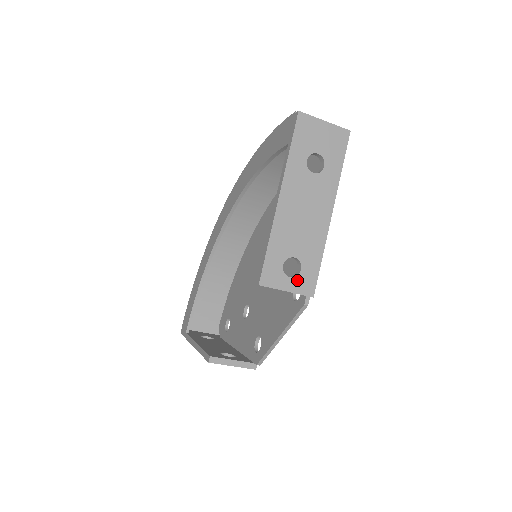
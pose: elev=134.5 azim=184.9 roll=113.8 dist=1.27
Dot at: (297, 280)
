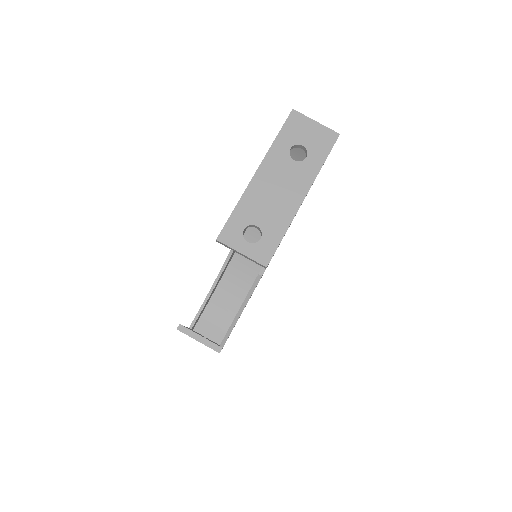
Dot at: (254, 247)
